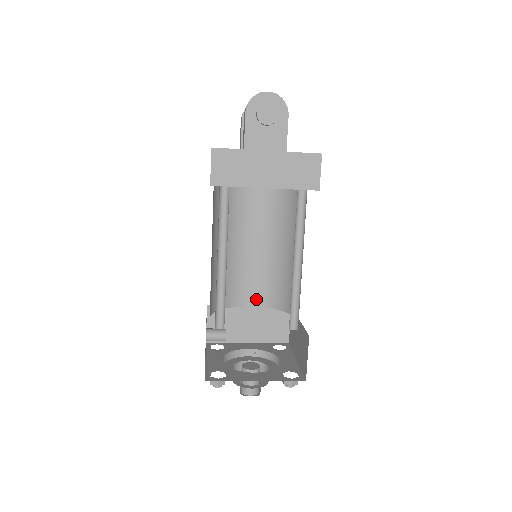
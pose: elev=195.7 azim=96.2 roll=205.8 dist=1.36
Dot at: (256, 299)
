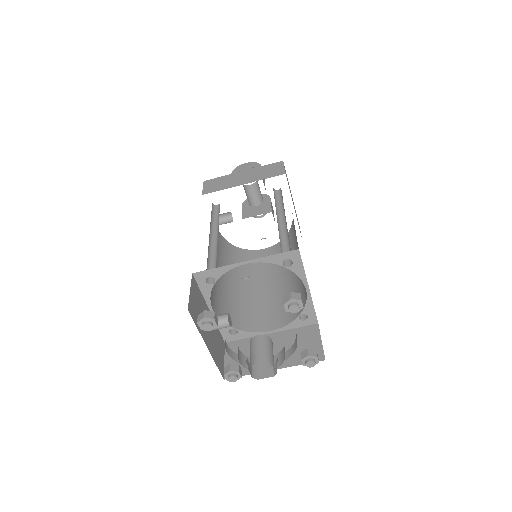
Dot at: (276, 323)
